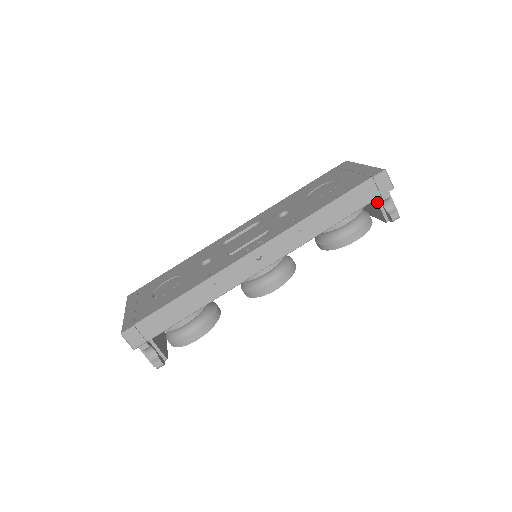
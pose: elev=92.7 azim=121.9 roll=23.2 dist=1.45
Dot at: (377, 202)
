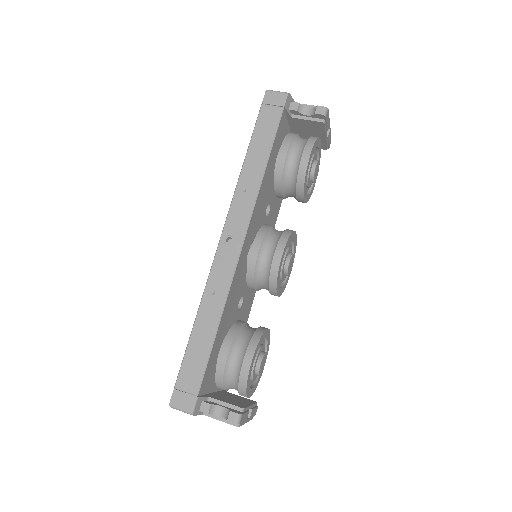
Dot at: (297, 119)
